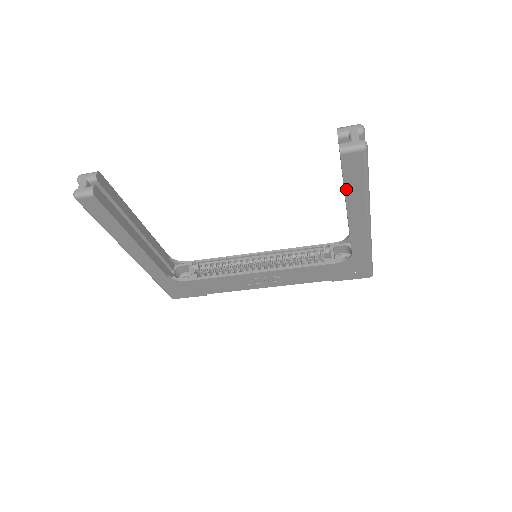
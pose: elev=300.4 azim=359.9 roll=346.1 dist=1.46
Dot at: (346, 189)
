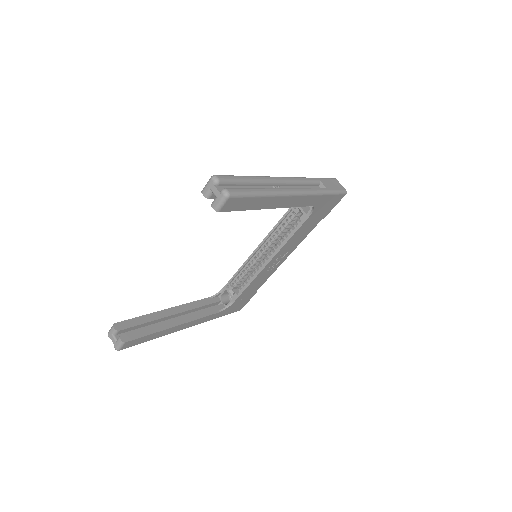
Dot at: (251, 209)
